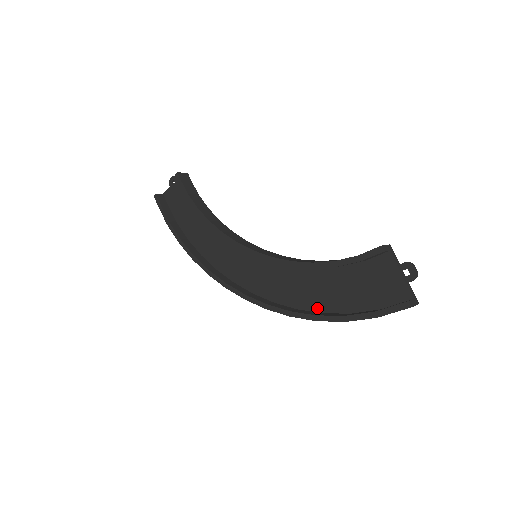
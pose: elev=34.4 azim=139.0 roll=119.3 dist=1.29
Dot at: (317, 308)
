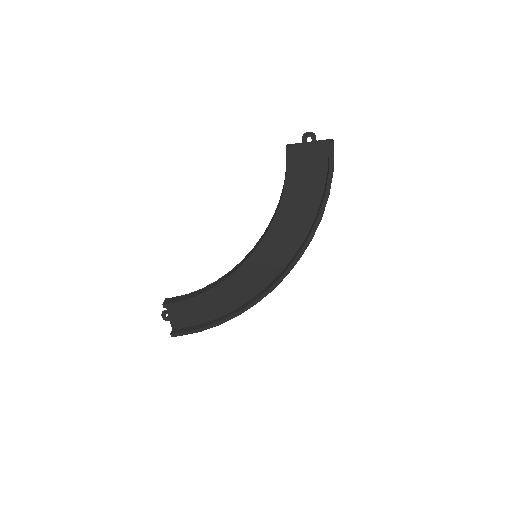
Dot at: (312, 217)
